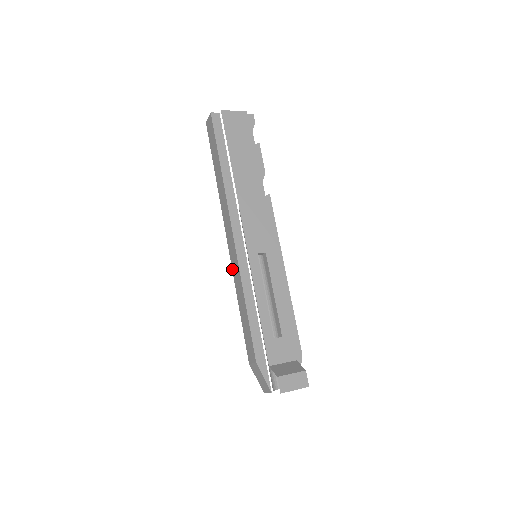
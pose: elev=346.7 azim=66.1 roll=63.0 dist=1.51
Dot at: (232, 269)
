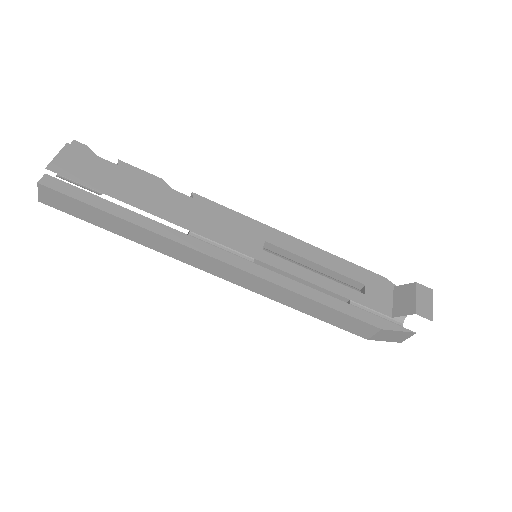
Dot at: (255, 292)
